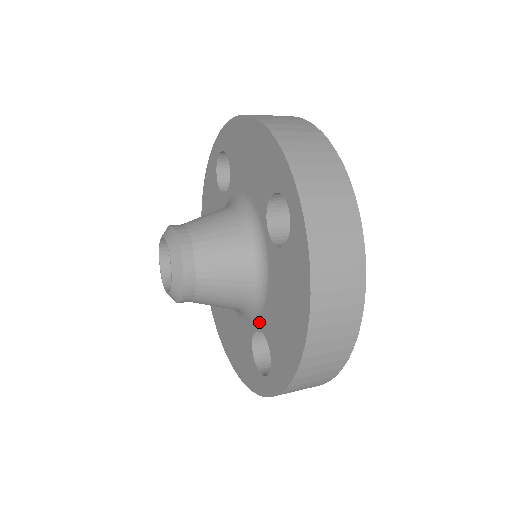
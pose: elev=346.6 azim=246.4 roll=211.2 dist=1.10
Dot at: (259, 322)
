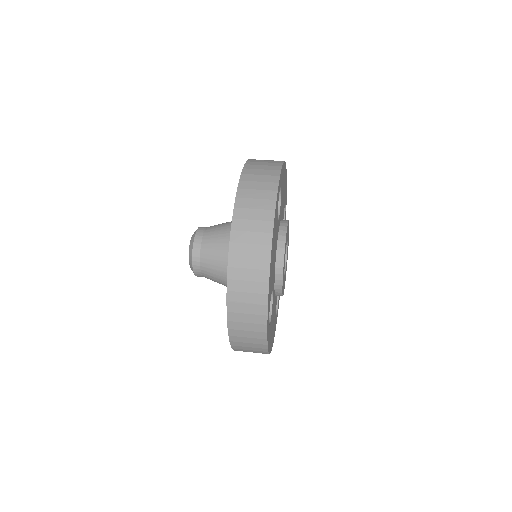
Dot at: occluded
